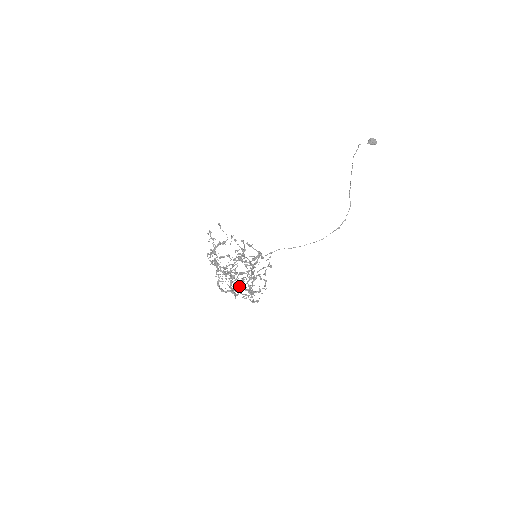
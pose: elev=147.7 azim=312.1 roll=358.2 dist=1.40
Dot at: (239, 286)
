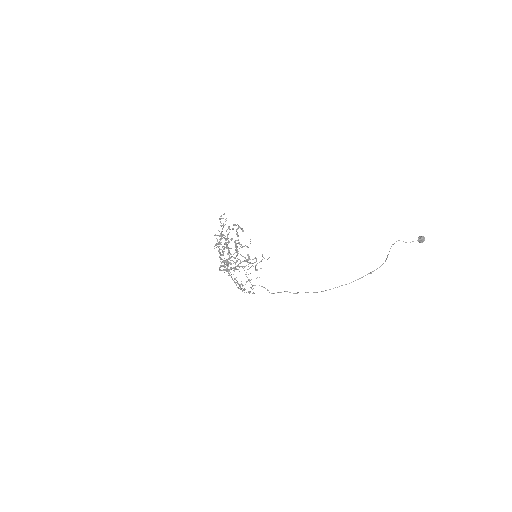
Dot at: (229, 259)
